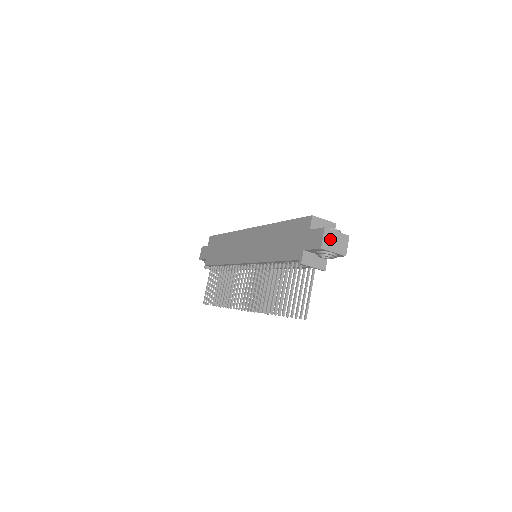
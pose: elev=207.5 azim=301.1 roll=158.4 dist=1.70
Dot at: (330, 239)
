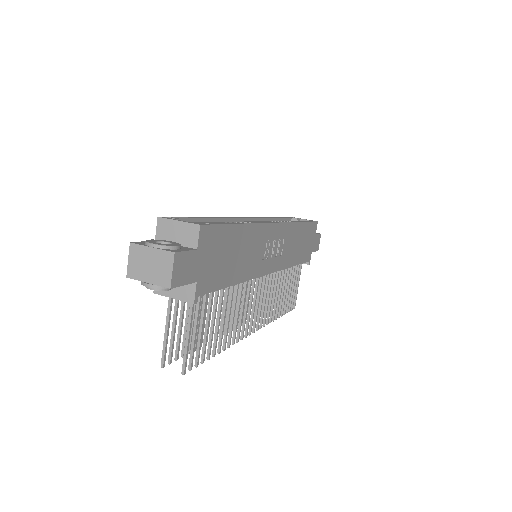
Dot at: (140, 261)
